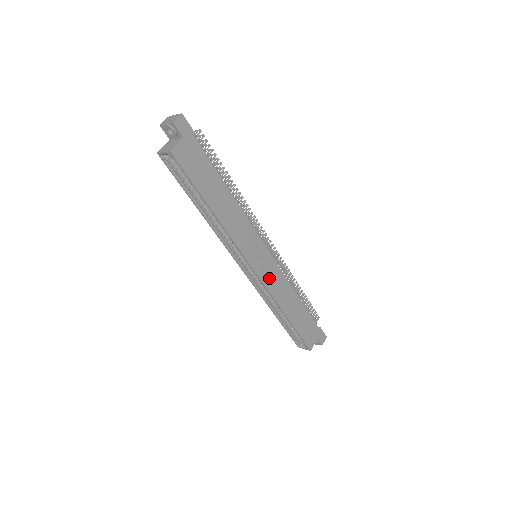
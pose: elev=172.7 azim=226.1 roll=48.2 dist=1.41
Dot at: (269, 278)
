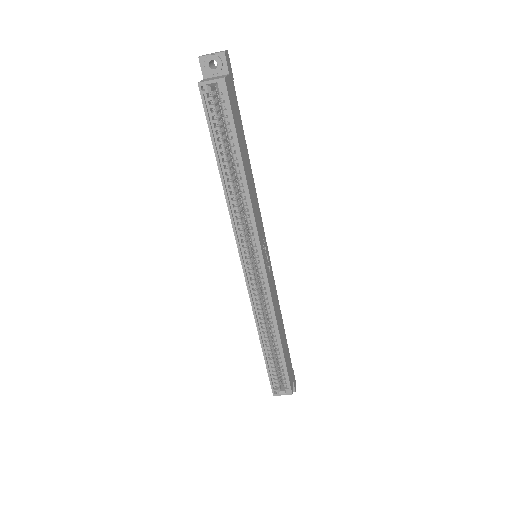
Dot at: (271, 283)
